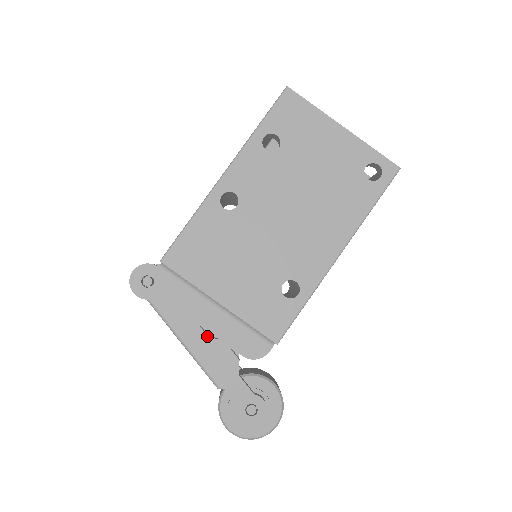
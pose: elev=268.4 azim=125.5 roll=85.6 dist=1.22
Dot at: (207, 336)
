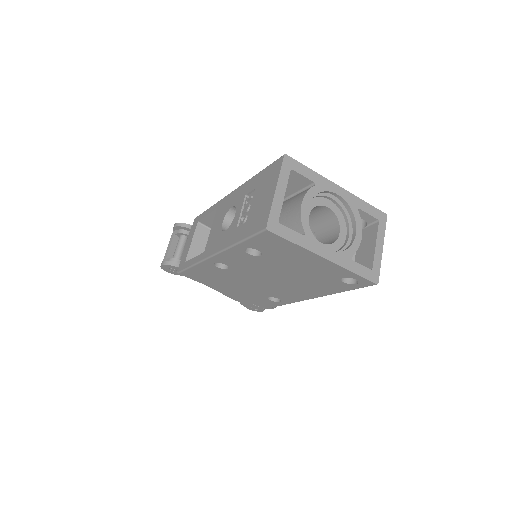
Dot at: occluded
